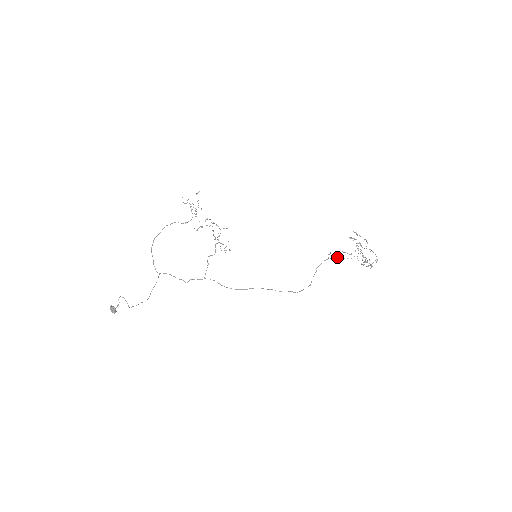
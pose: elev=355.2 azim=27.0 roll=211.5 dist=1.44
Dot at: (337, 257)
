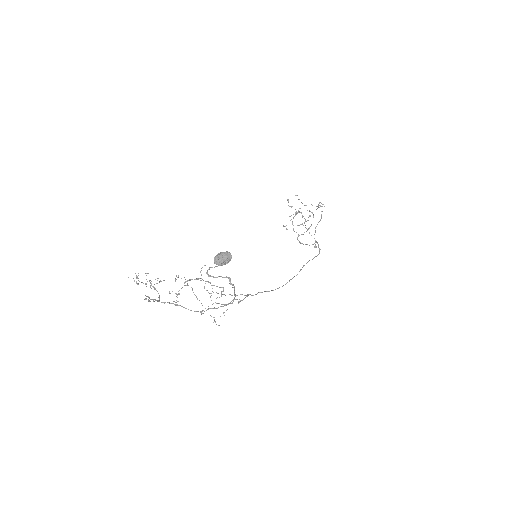
Dot at: occluded
